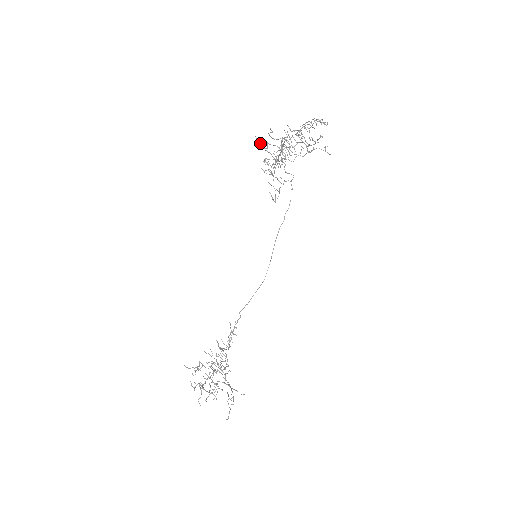
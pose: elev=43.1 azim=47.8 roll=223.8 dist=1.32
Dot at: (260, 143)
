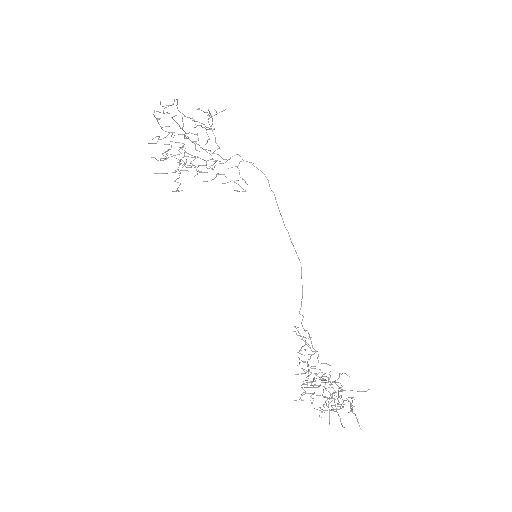
Dot at: occluded
